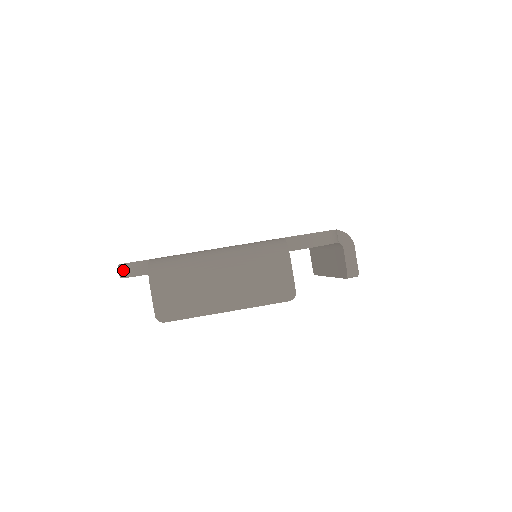
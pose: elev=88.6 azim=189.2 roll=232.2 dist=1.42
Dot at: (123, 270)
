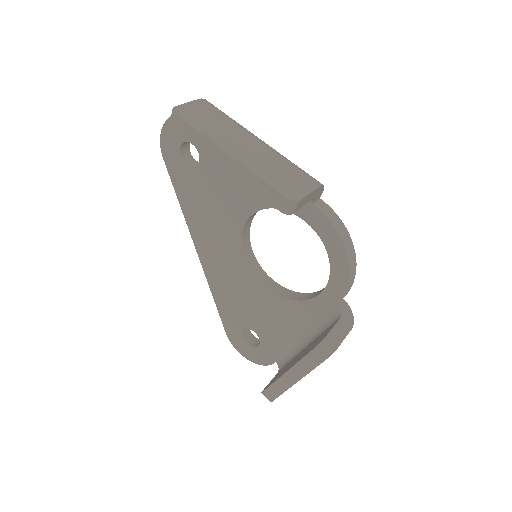
Dot at: occluded
